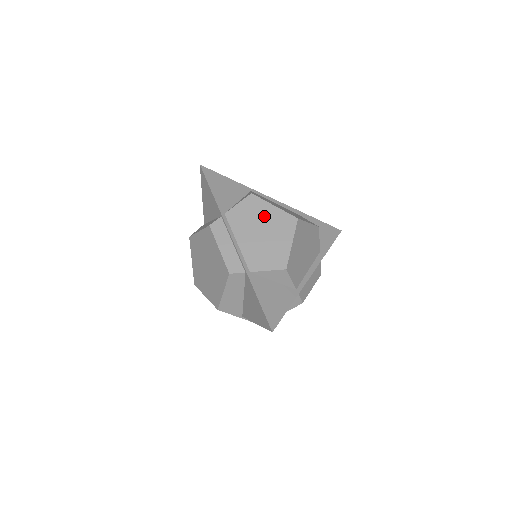
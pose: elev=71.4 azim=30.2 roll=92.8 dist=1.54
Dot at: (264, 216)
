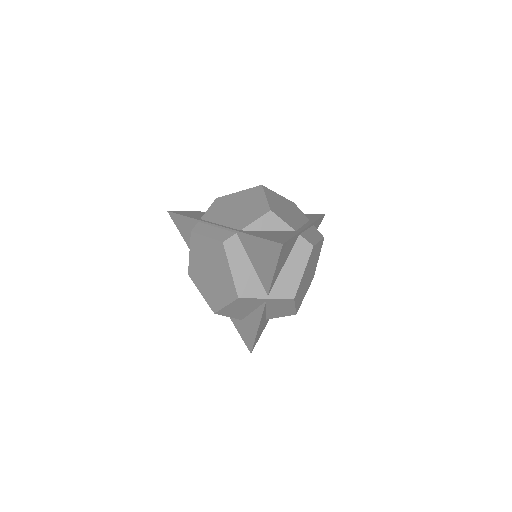
Dot at: (233, 200)
